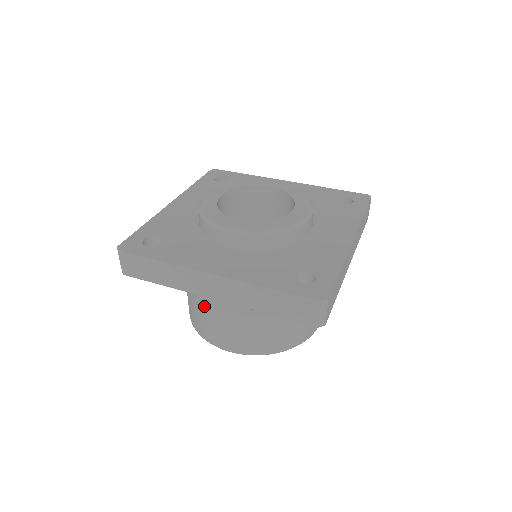
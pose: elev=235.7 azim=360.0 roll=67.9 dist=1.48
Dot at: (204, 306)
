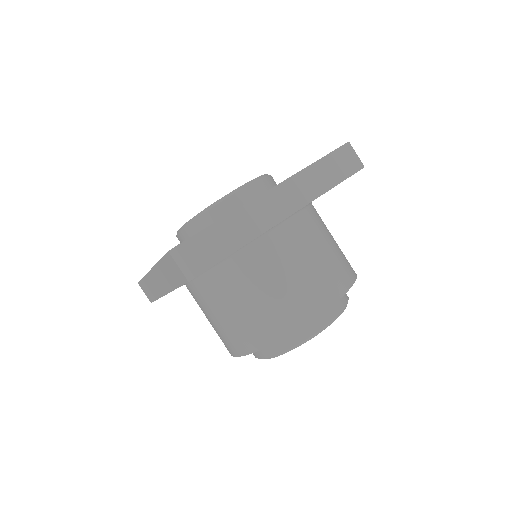
Dot at: (276, 277)
